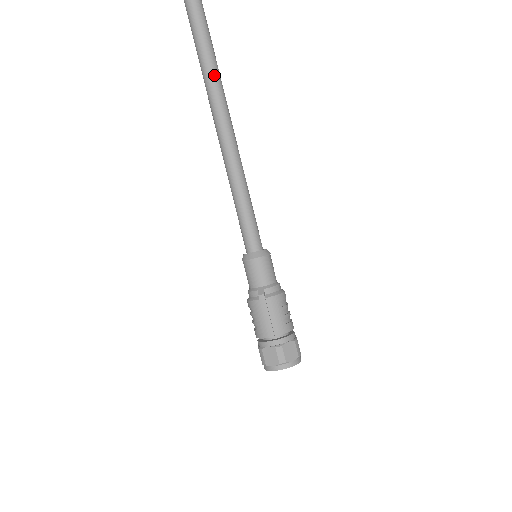
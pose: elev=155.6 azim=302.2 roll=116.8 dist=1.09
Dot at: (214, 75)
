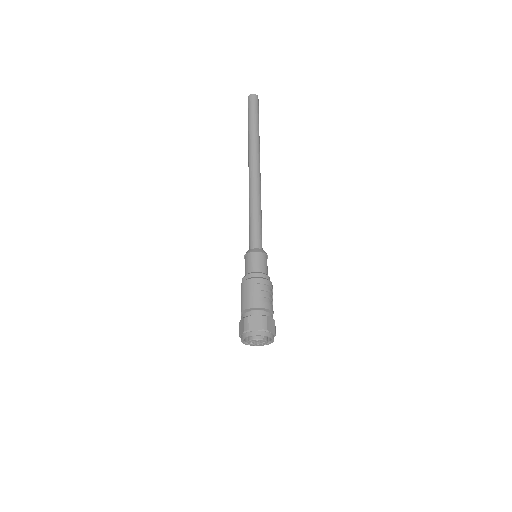
Dot at: (252, 145)
